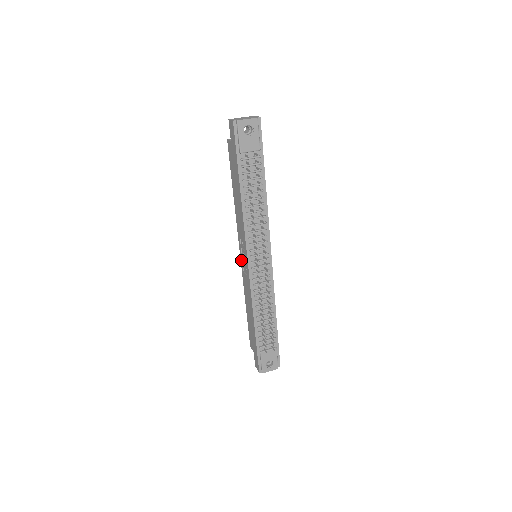
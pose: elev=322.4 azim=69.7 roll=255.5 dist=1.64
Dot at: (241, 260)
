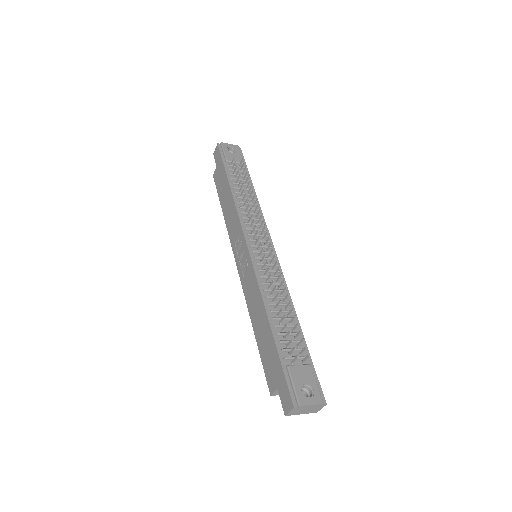
Dot at: (239, 269)
